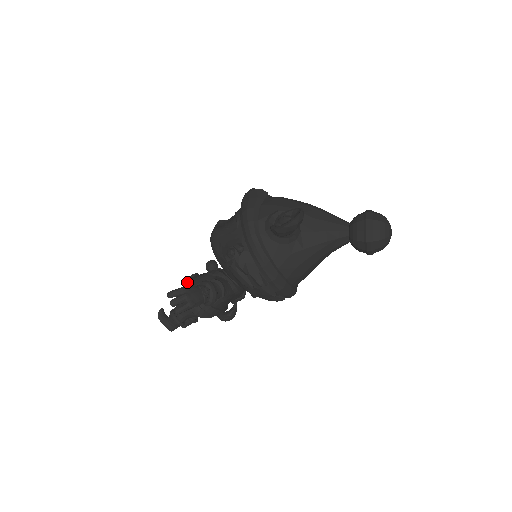
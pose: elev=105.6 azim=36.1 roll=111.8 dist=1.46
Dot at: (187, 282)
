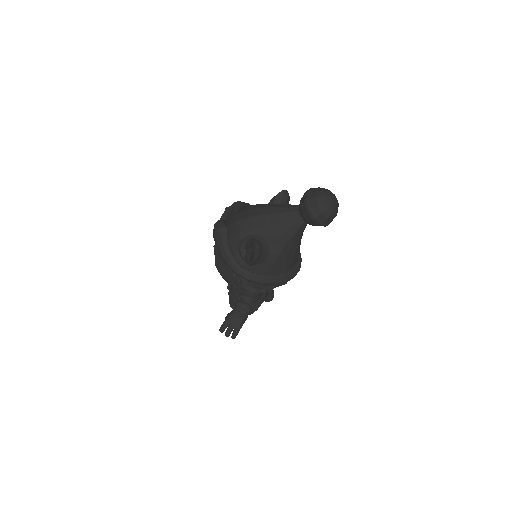
Dot at: occluded
